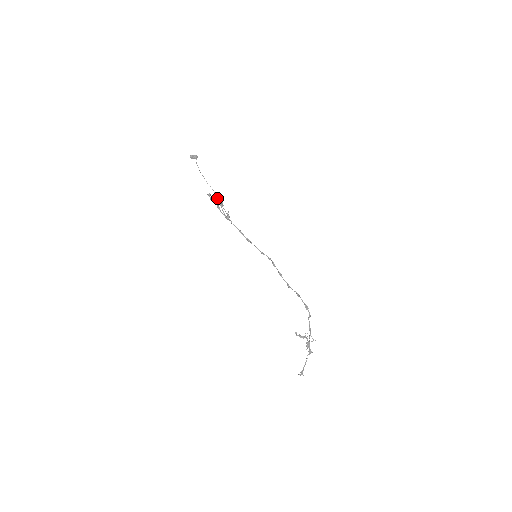
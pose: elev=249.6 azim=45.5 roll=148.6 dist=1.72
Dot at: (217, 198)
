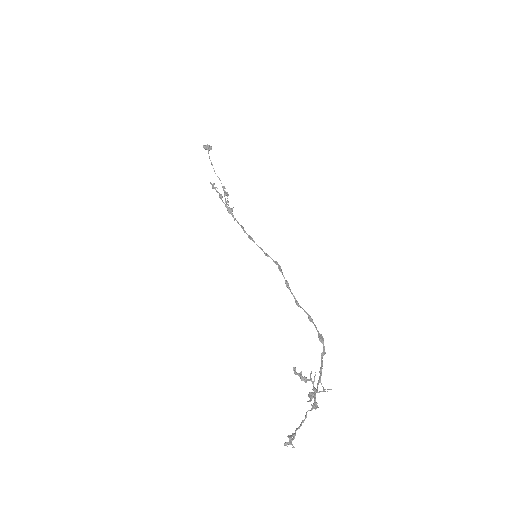
Dot at: (222, 187)
